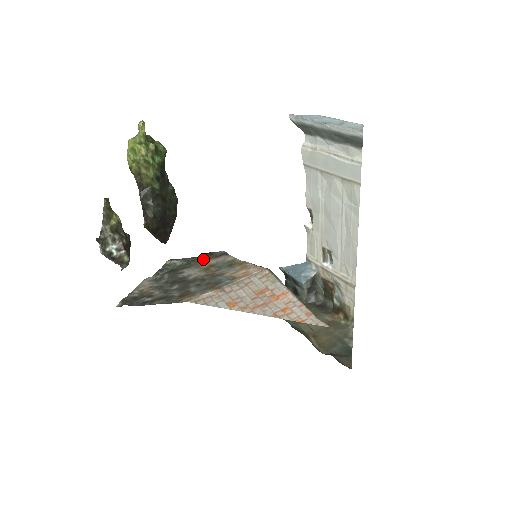
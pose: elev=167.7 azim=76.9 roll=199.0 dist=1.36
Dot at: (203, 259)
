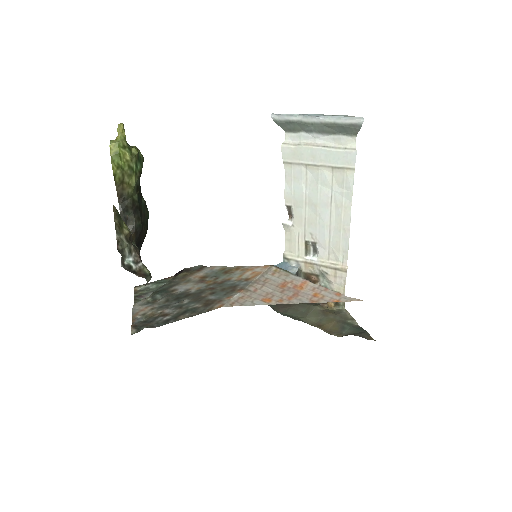
Dot at: (185, 275)
